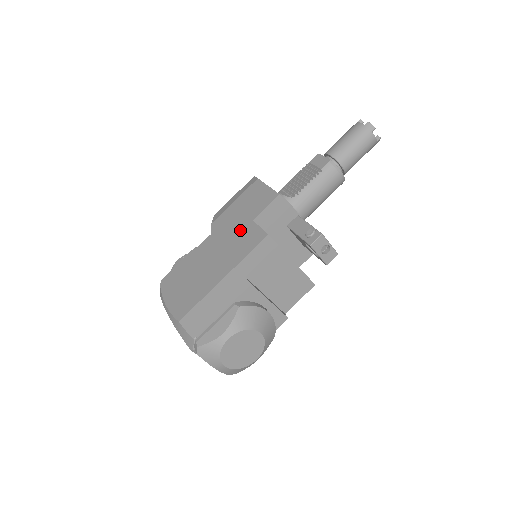
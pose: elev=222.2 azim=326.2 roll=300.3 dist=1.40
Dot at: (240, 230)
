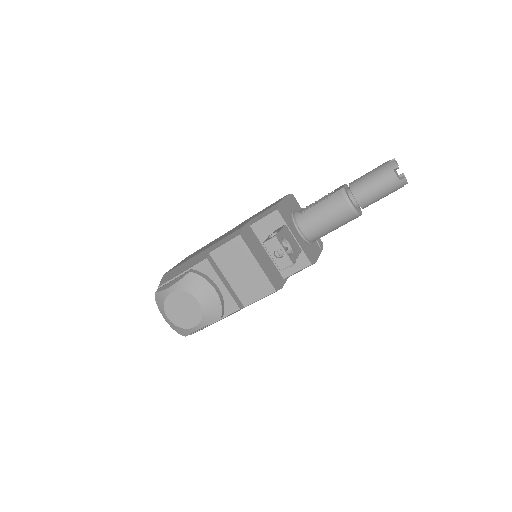
Dot at: (241, 225)
